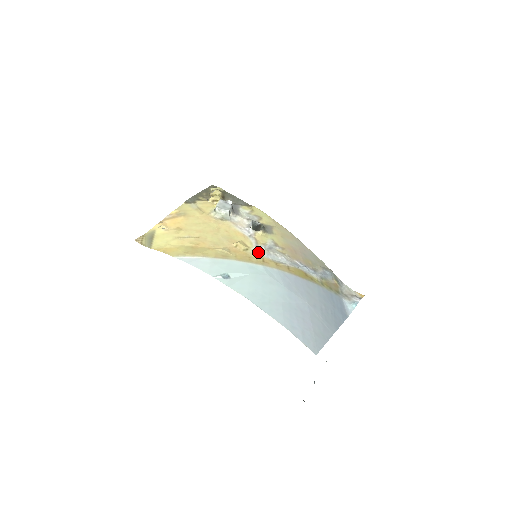
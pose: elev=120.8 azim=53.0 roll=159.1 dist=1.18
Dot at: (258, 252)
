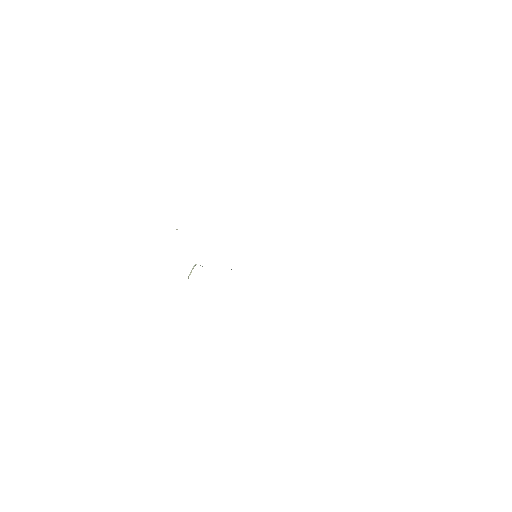
Dot at: occluded
